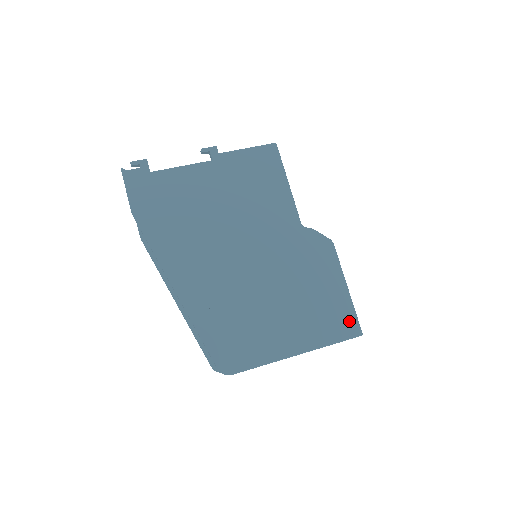
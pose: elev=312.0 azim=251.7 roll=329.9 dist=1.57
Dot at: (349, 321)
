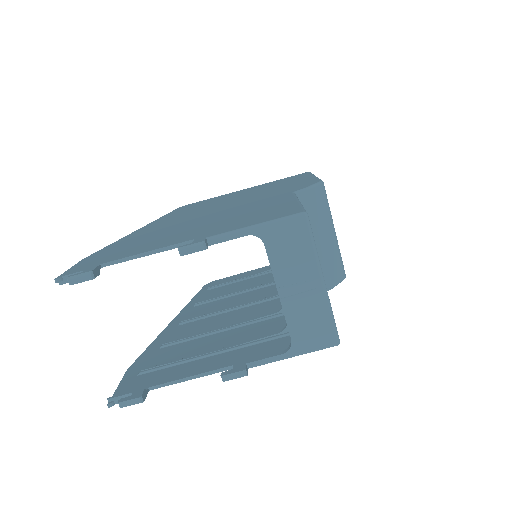
Dot at: occluded
